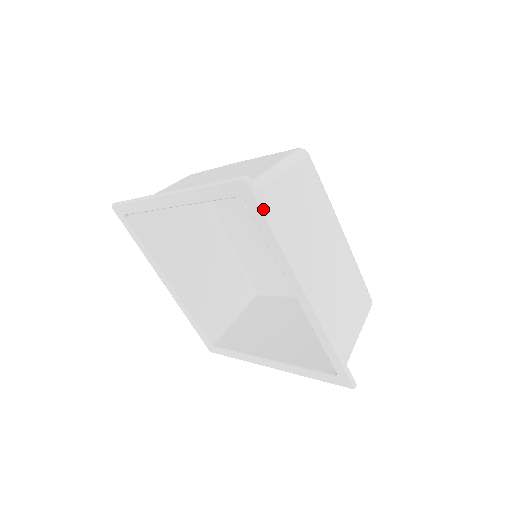
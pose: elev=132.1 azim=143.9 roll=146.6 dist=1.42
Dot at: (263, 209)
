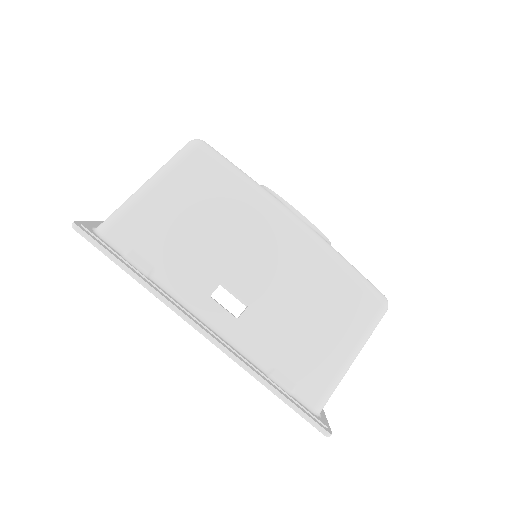
Dot at: occluded
